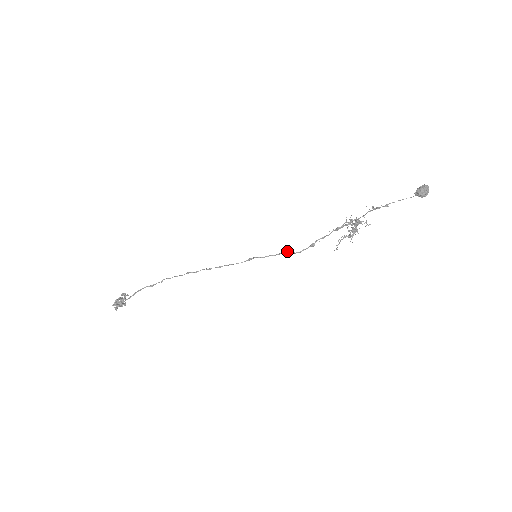
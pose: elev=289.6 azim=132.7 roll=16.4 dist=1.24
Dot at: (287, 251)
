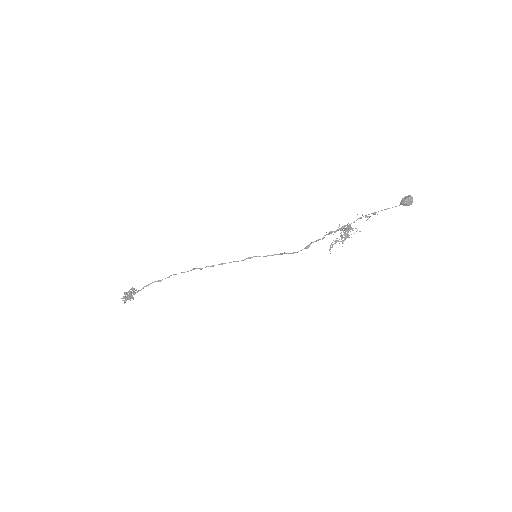
Dot at: (284, 252)
